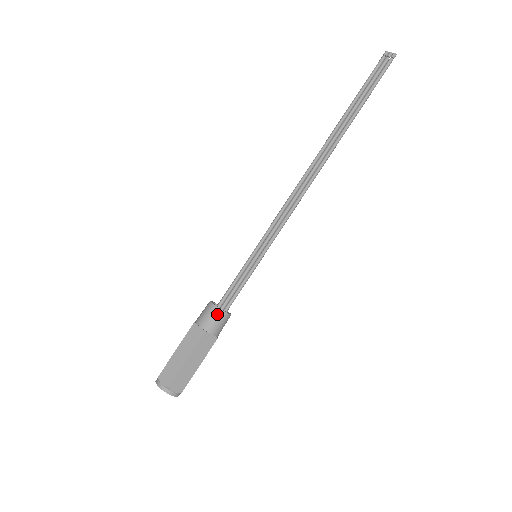
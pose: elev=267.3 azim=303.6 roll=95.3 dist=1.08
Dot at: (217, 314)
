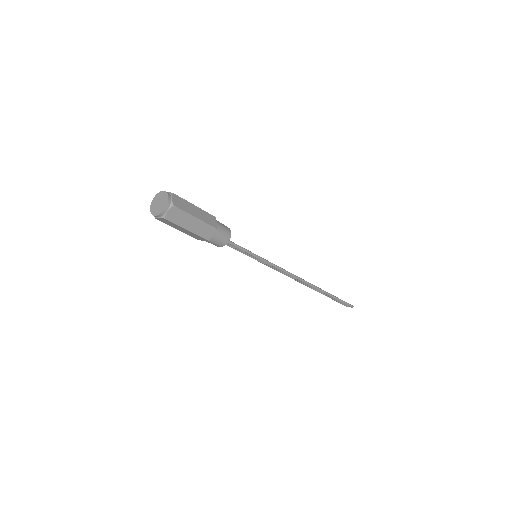
Dot at: (226, 226)
